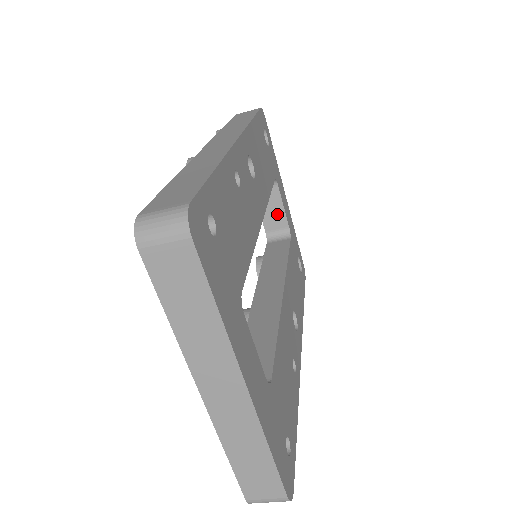
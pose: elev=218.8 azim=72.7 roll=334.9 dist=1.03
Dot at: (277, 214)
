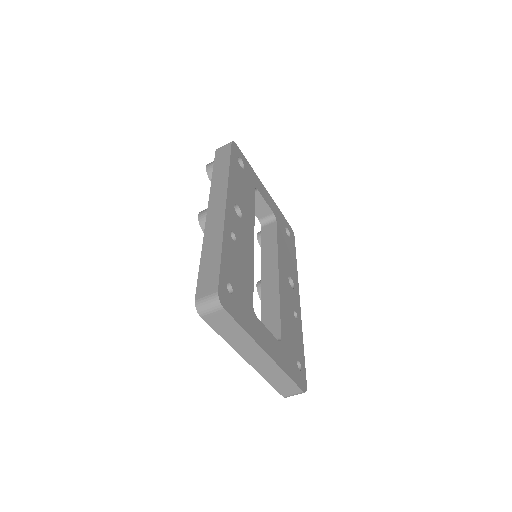
Dot at: (263, 207)
